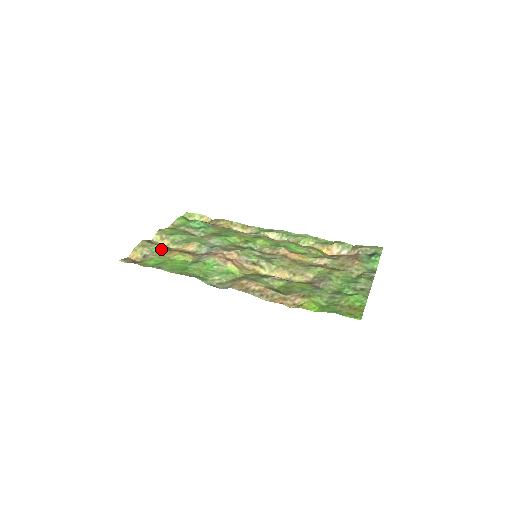
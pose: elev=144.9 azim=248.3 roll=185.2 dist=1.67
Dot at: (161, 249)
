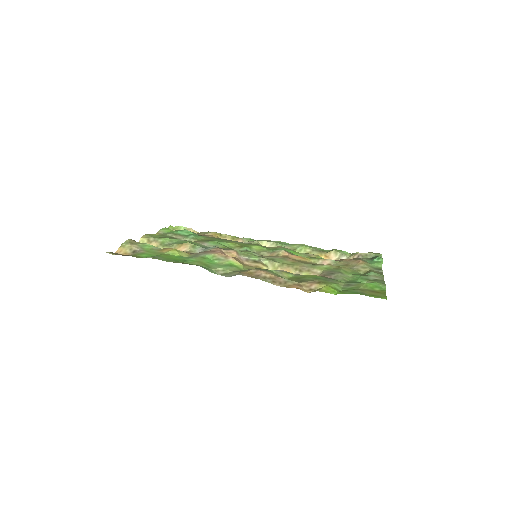
Dot at: (152, 247)
